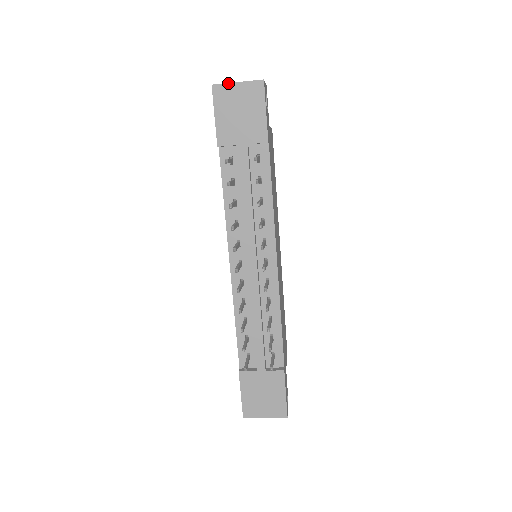
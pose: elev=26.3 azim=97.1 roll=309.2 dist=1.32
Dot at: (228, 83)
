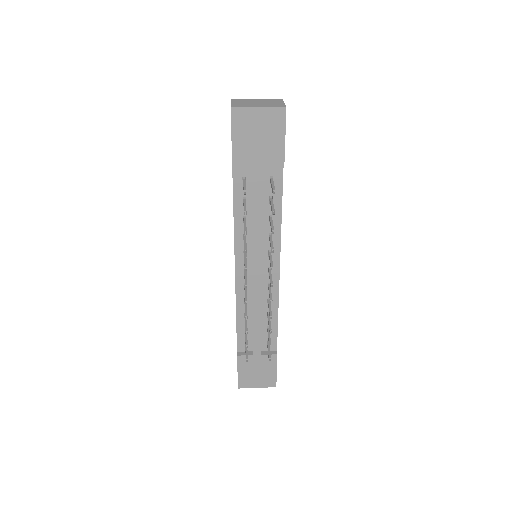
Dot at: (248, 107)
